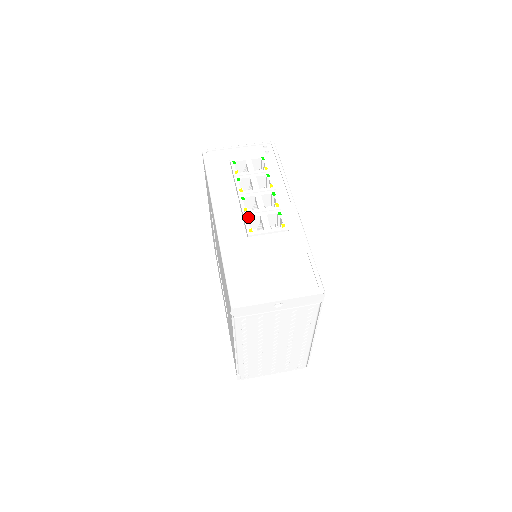
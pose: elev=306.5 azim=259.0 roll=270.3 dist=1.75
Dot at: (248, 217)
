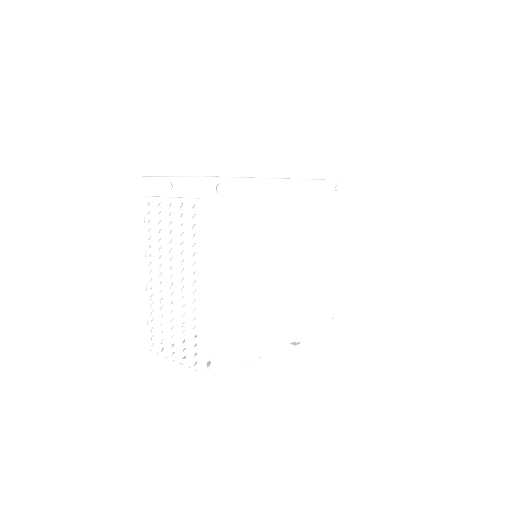
Dot at: occluded
